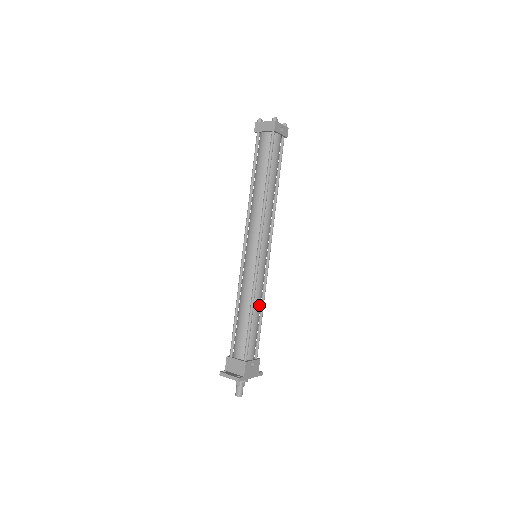
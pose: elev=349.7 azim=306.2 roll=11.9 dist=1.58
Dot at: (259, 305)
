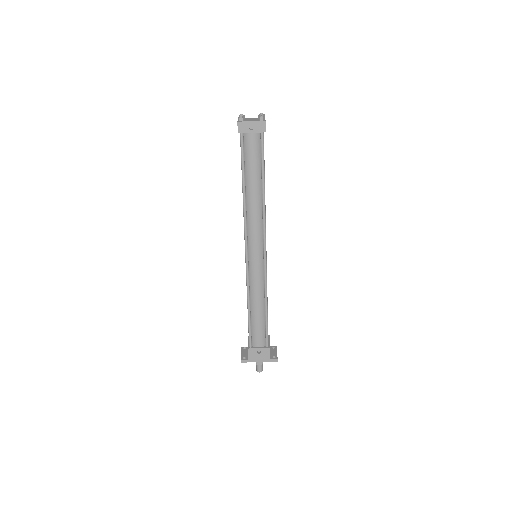
Dot at: (259, 303)
